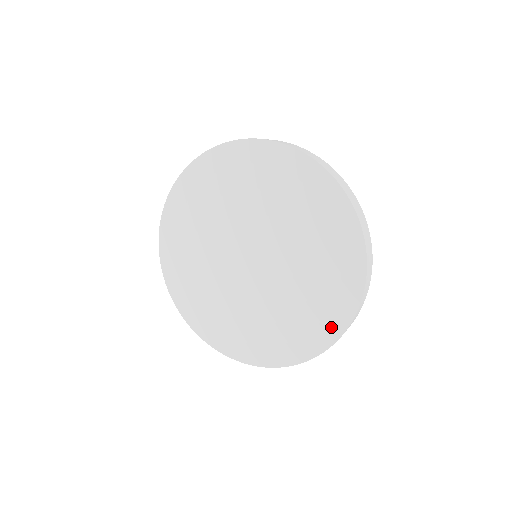
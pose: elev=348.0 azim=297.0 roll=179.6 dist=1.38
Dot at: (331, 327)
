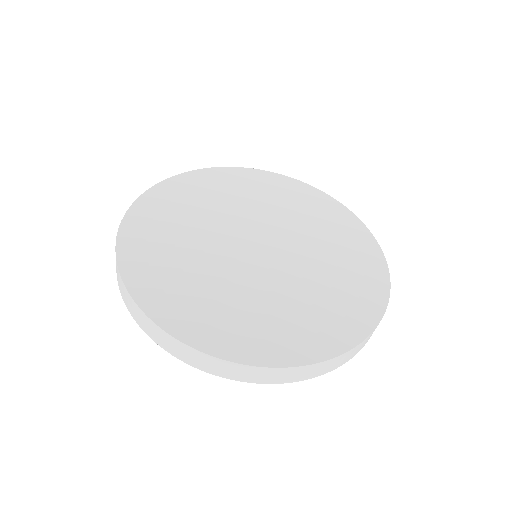
Dot at: (370, 305)
